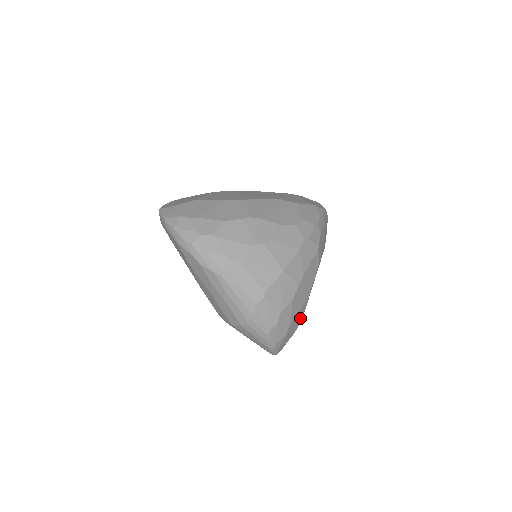
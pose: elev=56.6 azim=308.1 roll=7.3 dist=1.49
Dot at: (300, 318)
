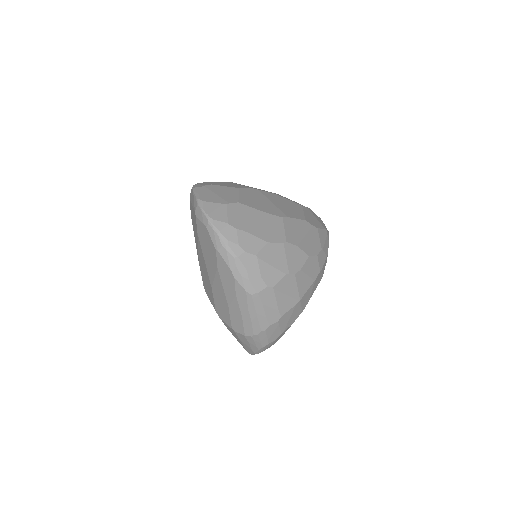
Dot at: occluded
